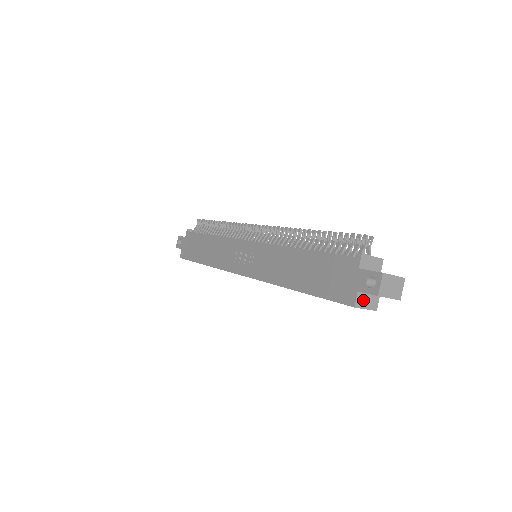
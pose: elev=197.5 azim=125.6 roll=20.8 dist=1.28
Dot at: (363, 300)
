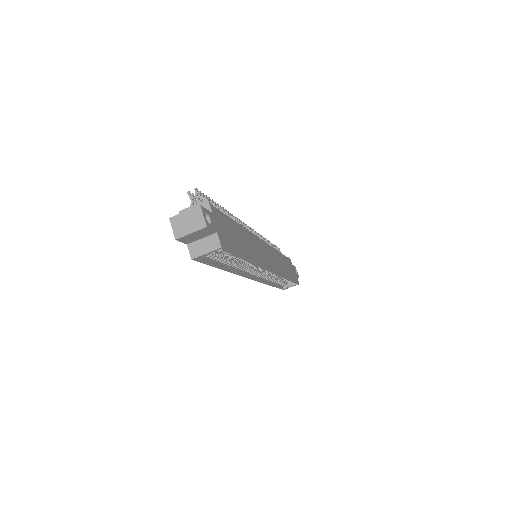
Dot at: (198, 248)
